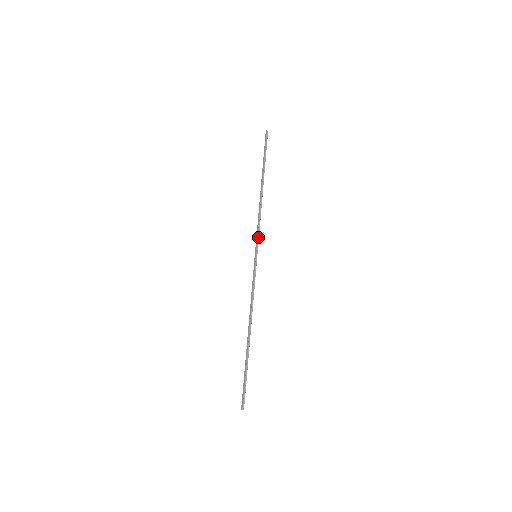
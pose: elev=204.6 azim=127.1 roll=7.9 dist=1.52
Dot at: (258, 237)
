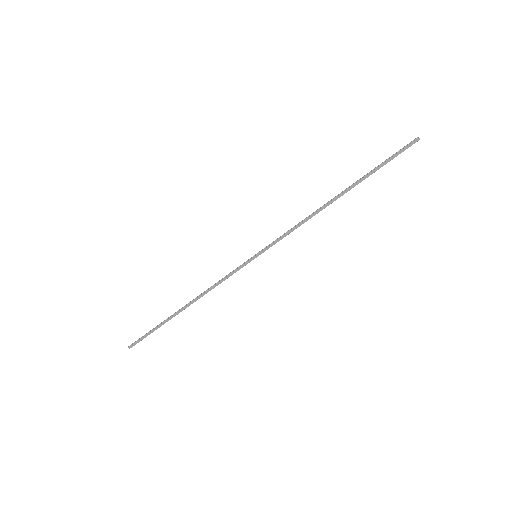
Dot at: occluded
